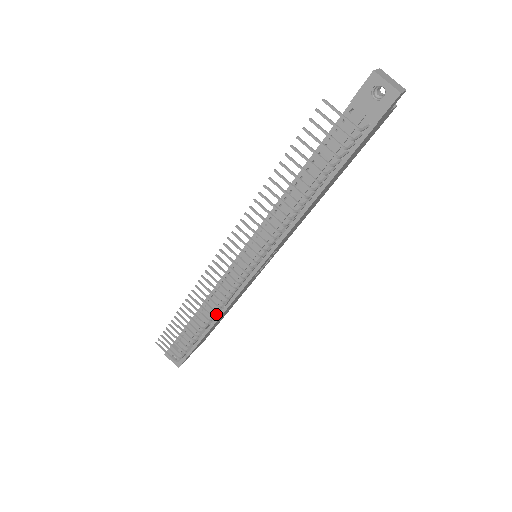
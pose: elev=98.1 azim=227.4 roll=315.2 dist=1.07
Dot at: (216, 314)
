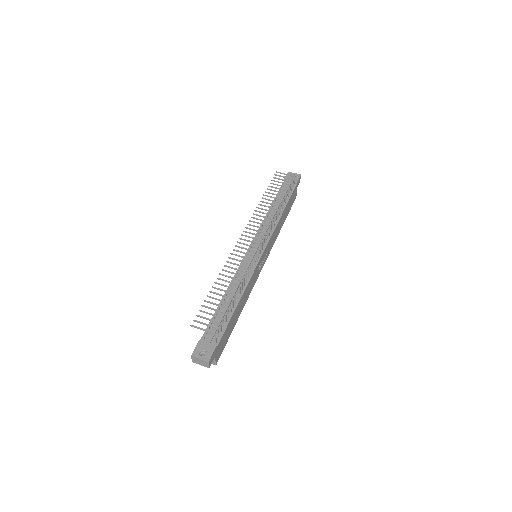
Dot at: (244, 278)
